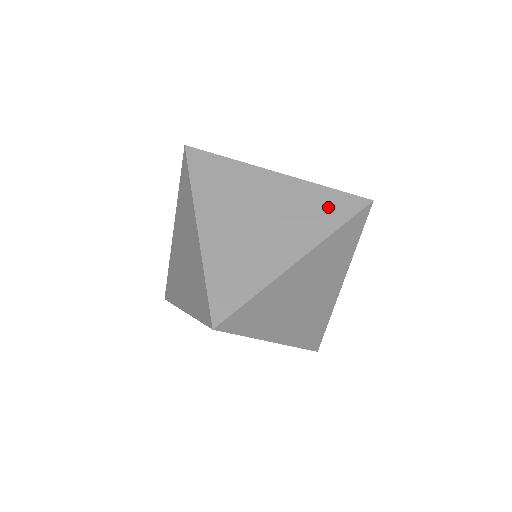
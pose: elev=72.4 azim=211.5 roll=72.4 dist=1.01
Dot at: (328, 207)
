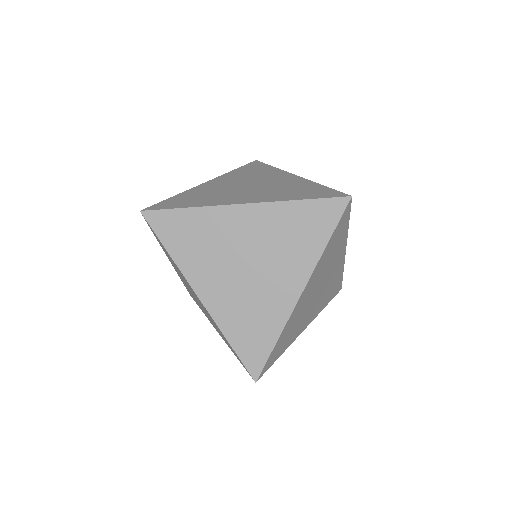
Dot at: occluded
